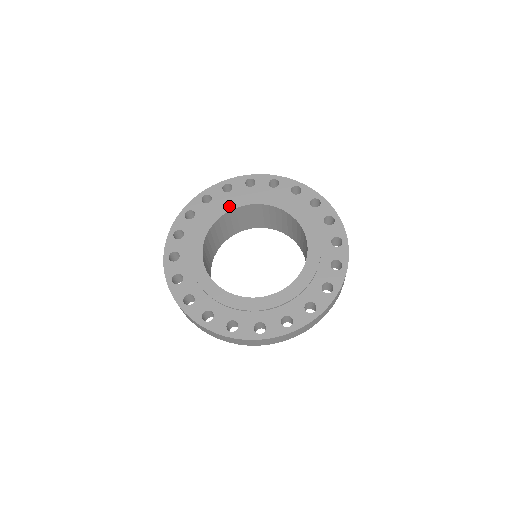
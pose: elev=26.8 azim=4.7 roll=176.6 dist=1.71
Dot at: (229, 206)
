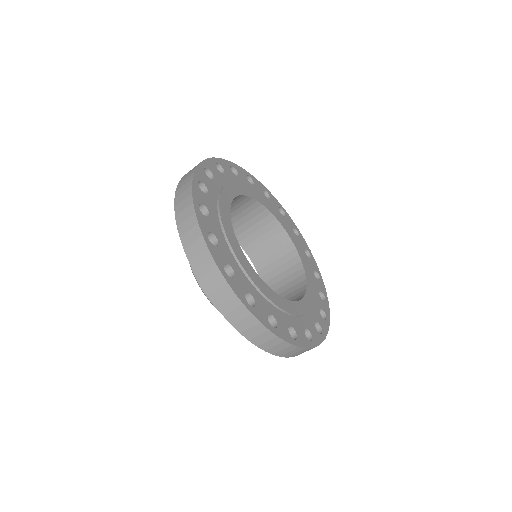
Dot at: (253, 194)
